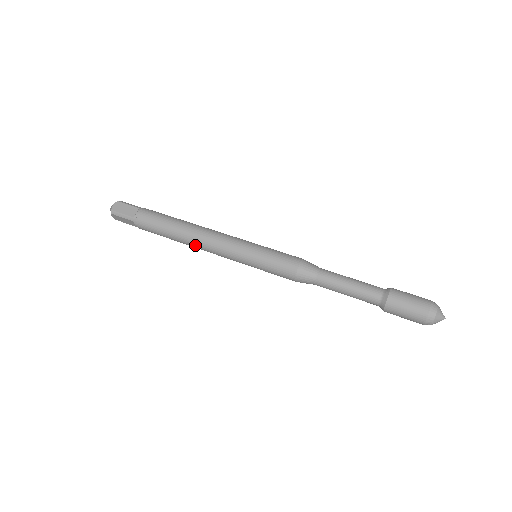
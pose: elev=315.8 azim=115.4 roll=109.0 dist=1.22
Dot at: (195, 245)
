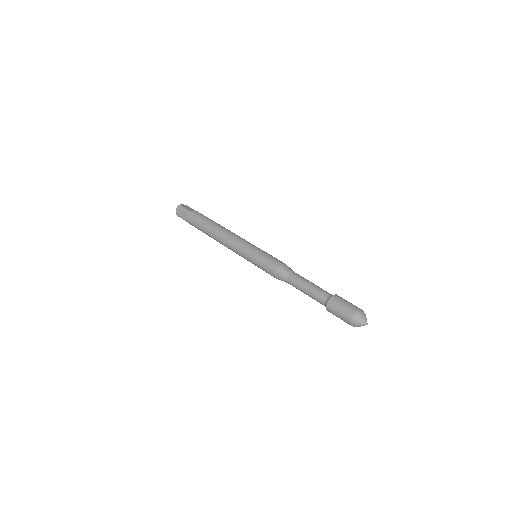
Dot at: (220, 236)
